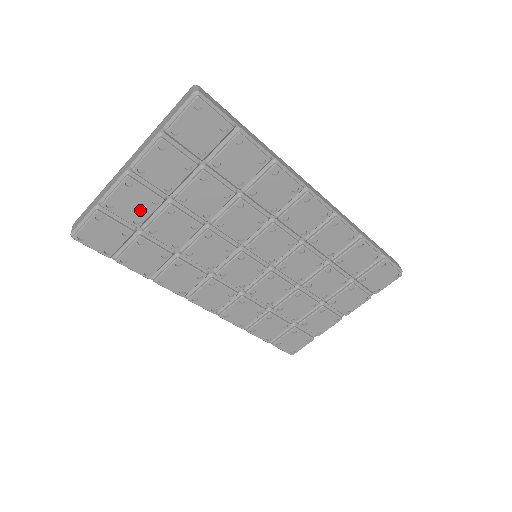
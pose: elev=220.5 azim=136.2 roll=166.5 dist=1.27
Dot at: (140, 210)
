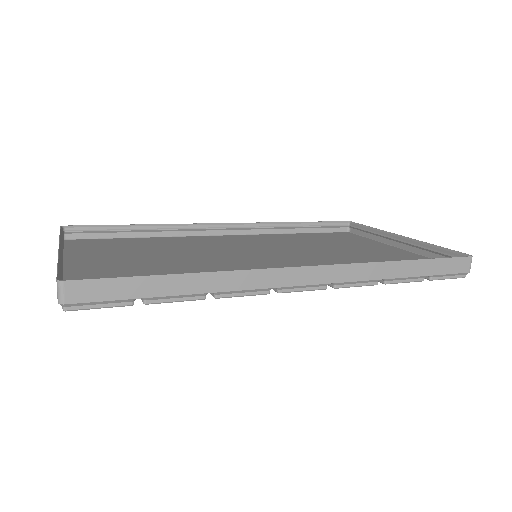
Dot at: occluded
